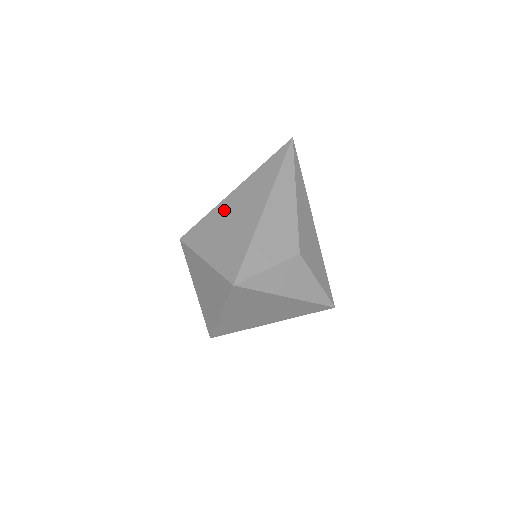
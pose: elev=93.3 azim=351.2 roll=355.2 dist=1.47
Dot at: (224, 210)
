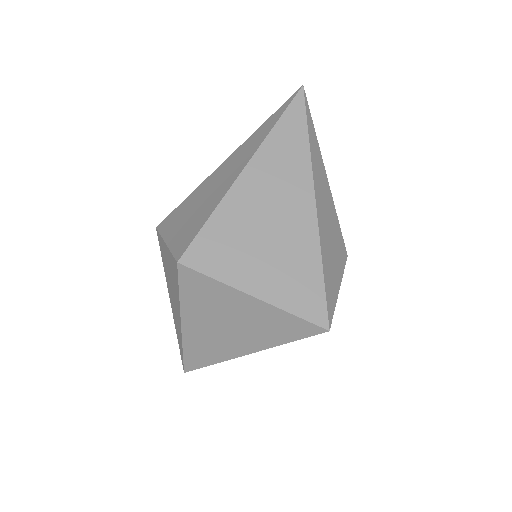
Dot at: (244, 207)
